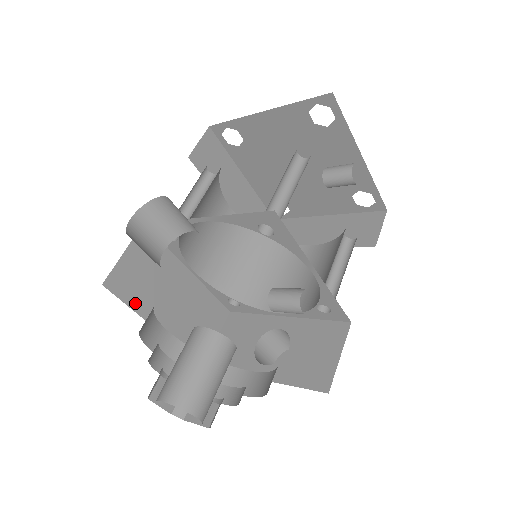
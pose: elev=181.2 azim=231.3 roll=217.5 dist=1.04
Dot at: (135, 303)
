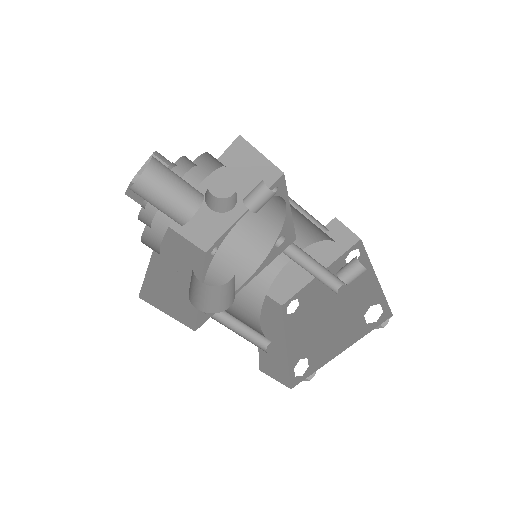
Dot at: occluded
